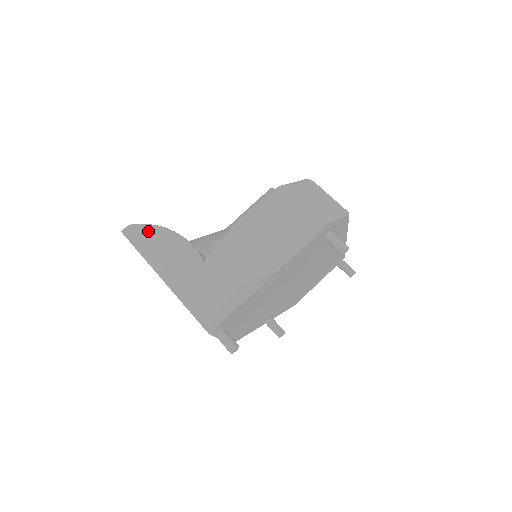
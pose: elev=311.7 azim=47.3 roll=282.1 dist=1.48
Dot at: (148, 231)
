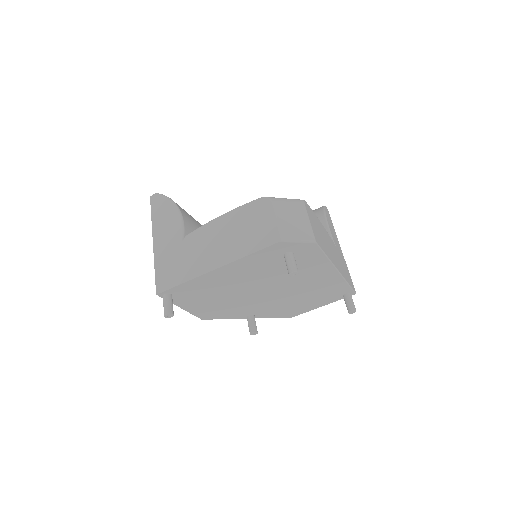
Dot at: (164, 202)
